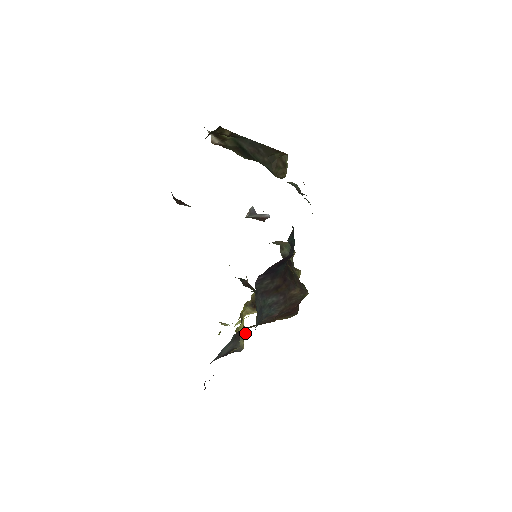
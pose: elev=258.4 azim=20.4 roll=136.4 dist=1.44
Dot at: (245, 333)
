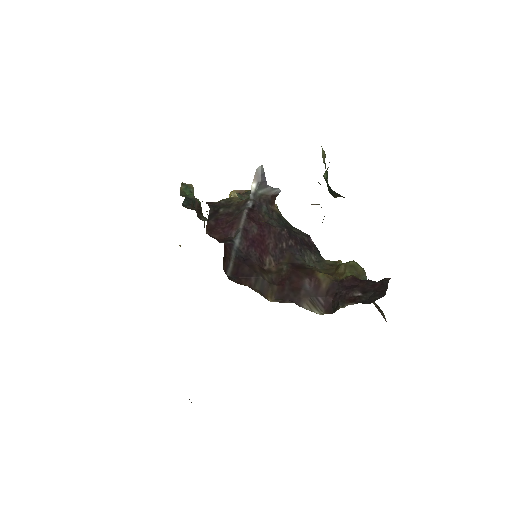
Dot at: occluded
